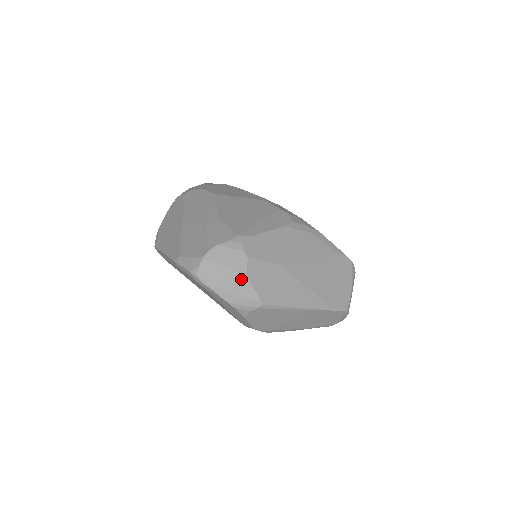
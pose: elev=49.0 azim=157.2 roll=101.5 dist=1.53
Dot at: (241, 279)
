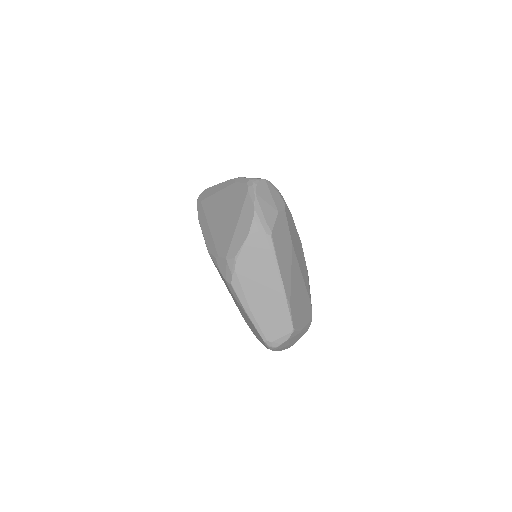
Dot at: (273, 210)
